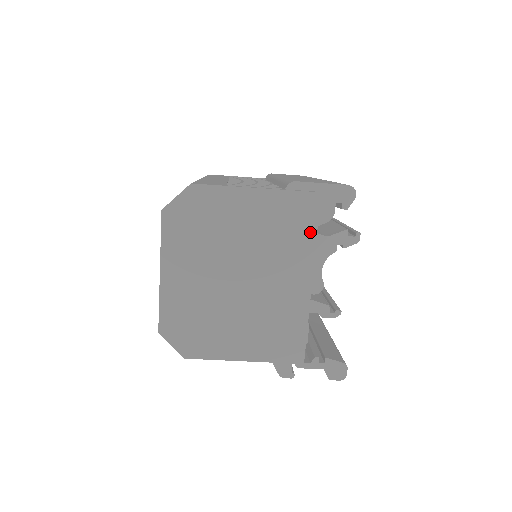
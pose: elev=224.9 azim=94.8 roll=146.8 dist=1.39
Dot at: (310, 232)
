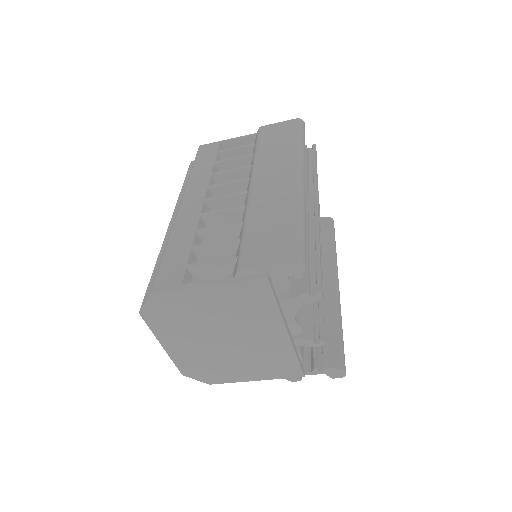
Dot at: (271, 304)
